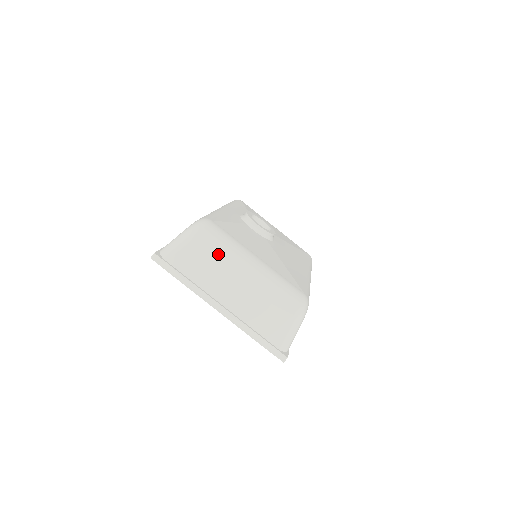
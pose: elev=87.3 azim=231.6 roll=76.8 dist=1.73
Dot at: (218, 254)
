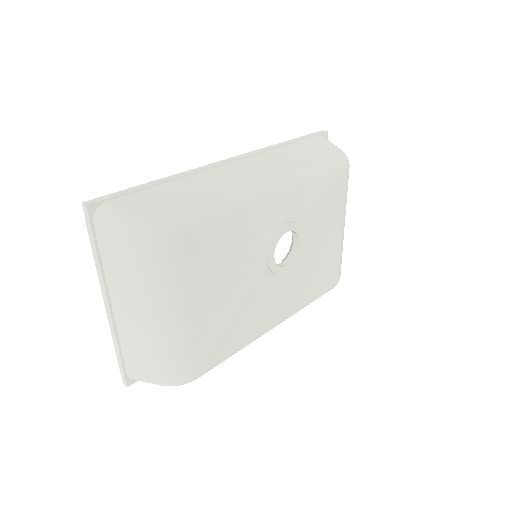
Dot at: (144, 278)
